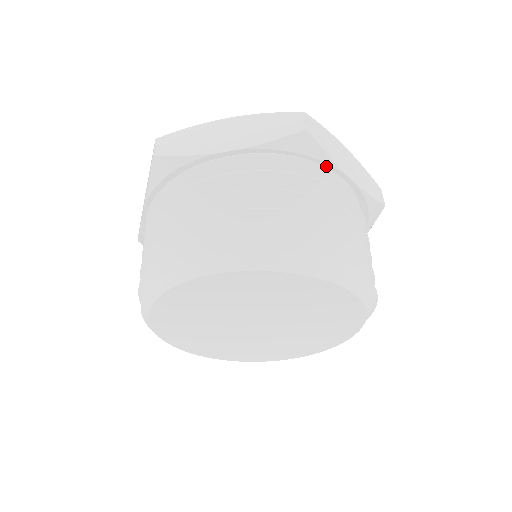
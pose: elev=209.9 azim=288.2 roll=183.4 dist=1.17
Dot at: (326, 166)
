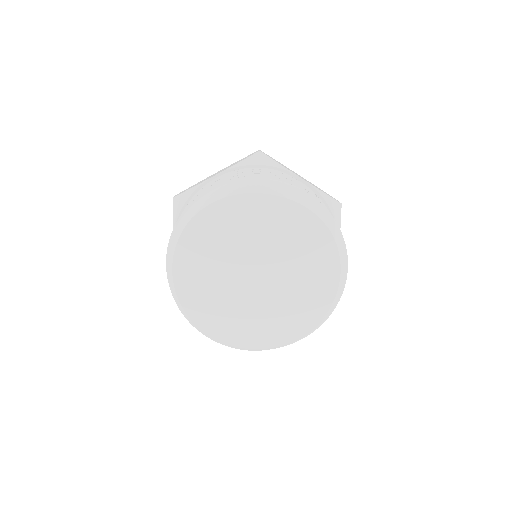
Dot at: (280, 171)
